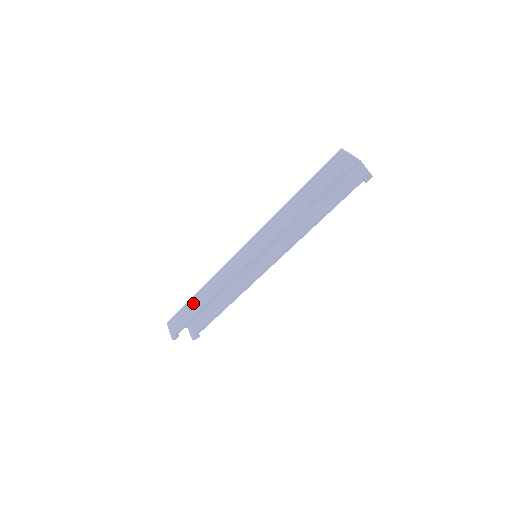
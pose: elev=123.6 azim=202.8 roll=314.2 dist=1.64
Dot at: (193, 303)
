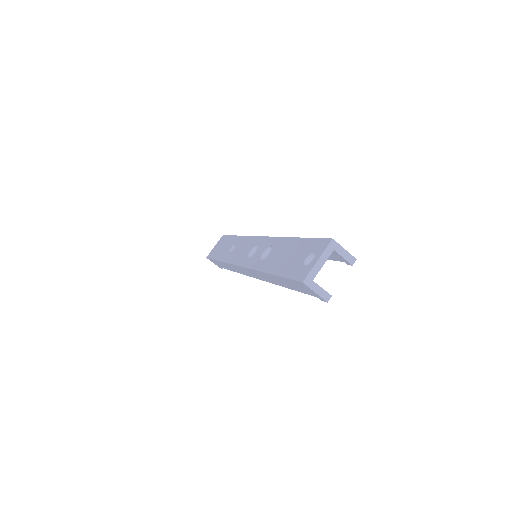
Dot at: occluded
